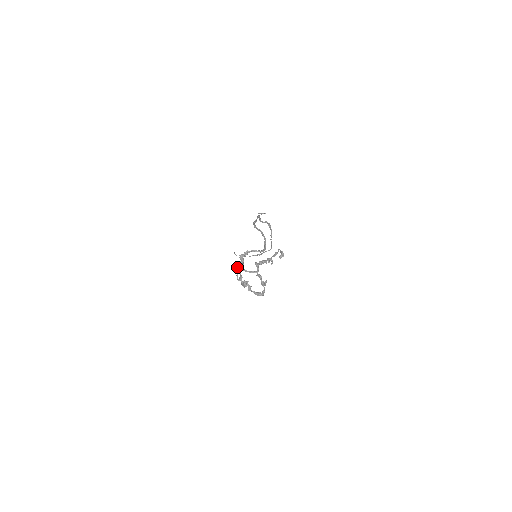
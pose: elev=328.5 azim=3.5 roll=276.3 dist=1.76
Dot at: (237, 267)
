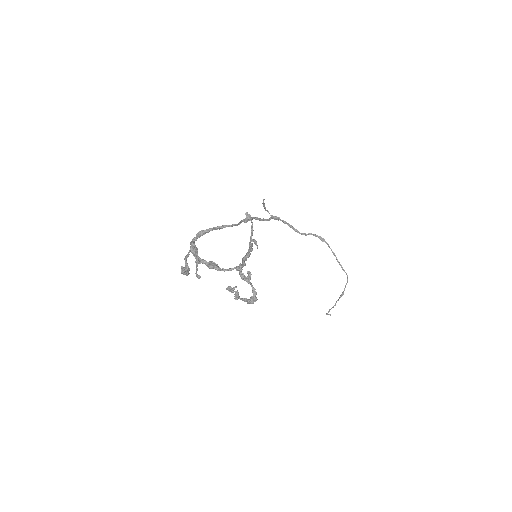
Dot at: (195, 261)
